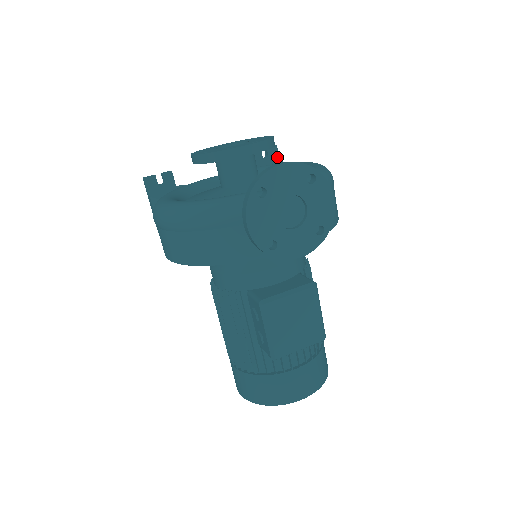
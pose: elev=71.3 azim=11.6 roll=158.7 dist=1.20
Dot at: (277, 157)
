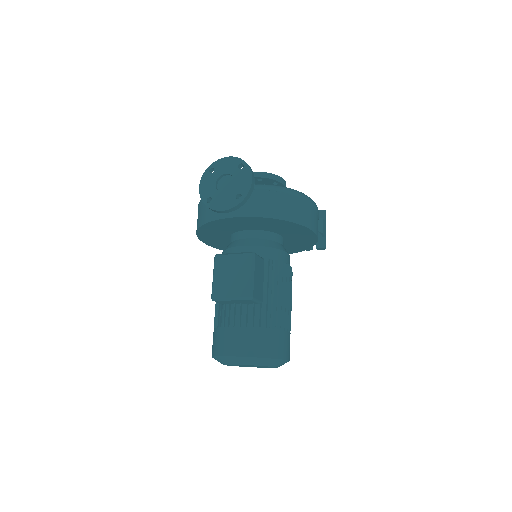
Dot at: (323, 218)
